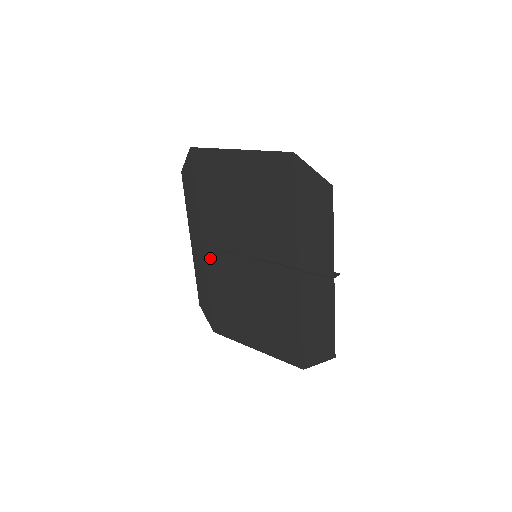
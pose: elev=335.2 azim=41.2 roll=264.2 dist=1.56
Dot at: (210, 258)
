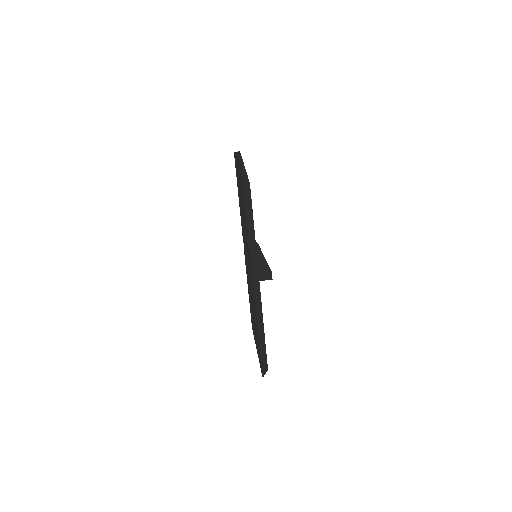
Dot at: occluded
